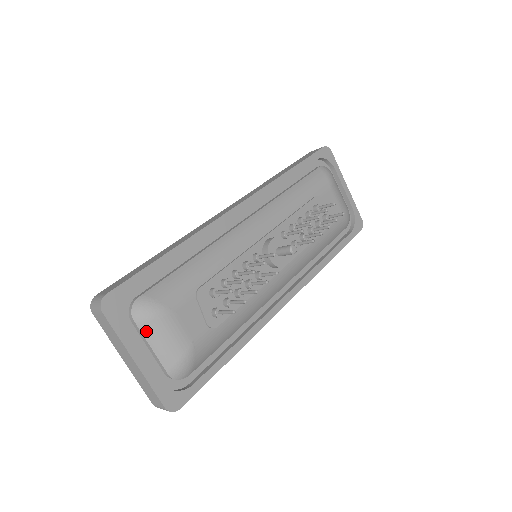
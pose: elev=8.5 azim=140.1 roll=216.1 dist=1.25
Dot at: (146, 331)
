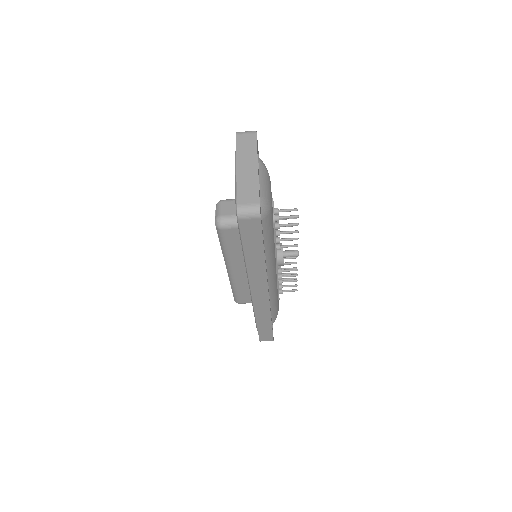
Dot at: (261, 169)
